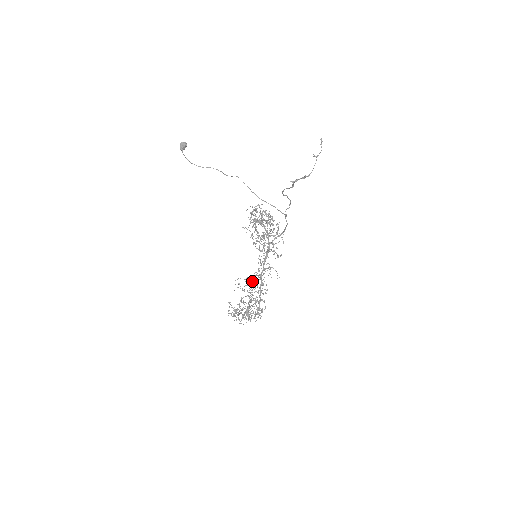
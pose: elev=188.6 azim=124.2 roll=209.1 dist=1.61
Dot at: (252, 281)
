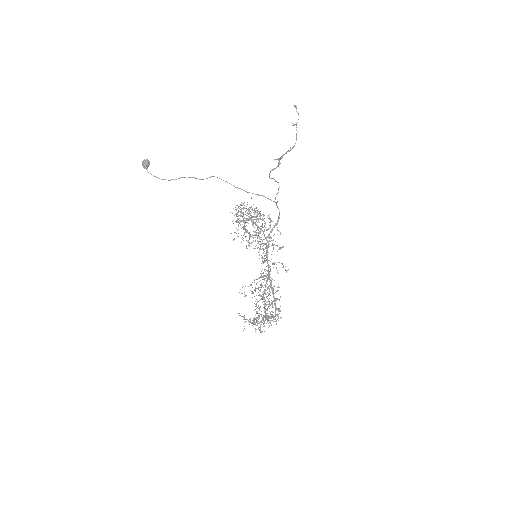
Dot at: (261, 283)
